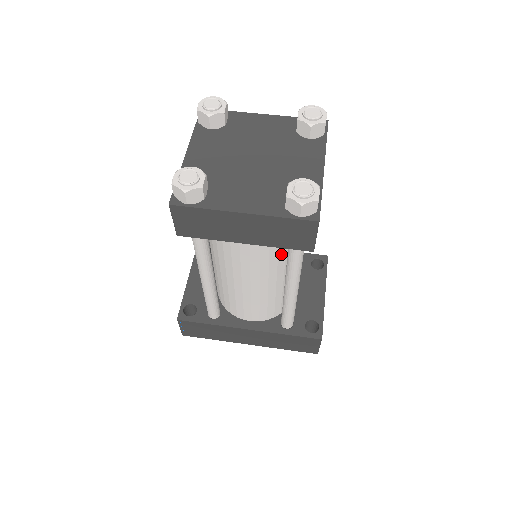
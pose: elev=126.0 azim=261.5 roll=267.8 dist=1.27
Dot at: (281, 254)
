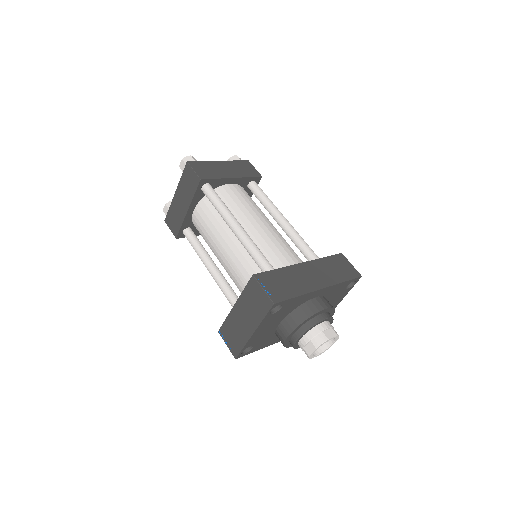
Dot at: occluded
